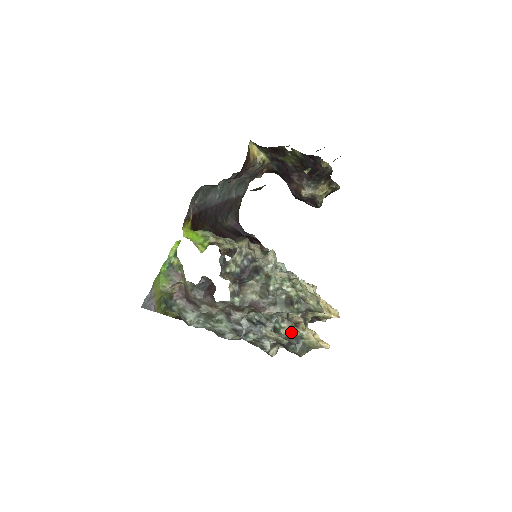
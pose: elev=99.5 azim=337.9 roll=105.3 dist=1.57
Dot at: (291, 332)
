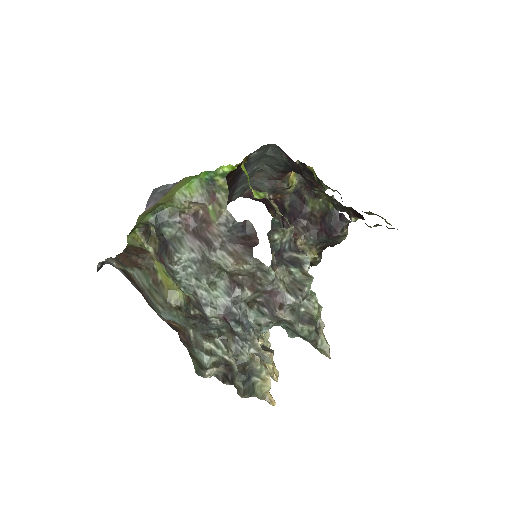
Dot at: (256, 360)
